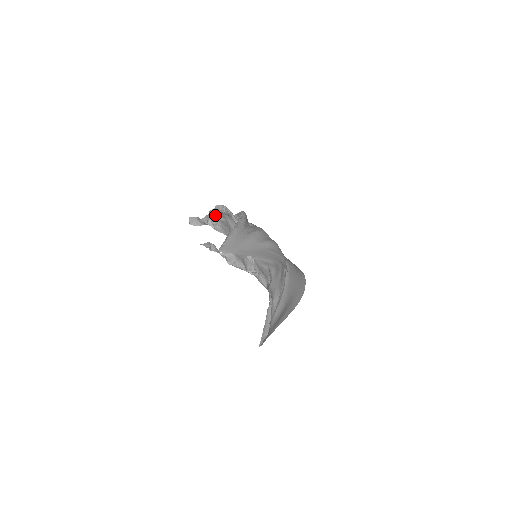
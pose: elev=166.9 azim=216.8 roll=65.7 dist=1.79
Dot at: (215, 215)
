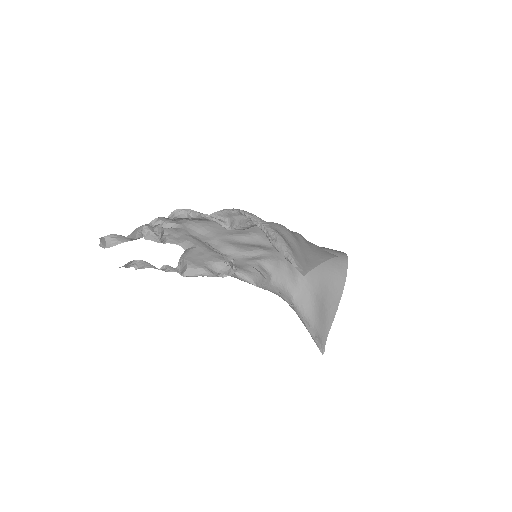
Dot at: (161, 224)
